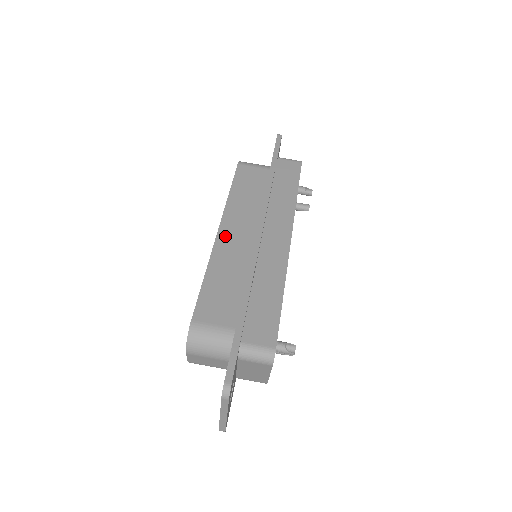
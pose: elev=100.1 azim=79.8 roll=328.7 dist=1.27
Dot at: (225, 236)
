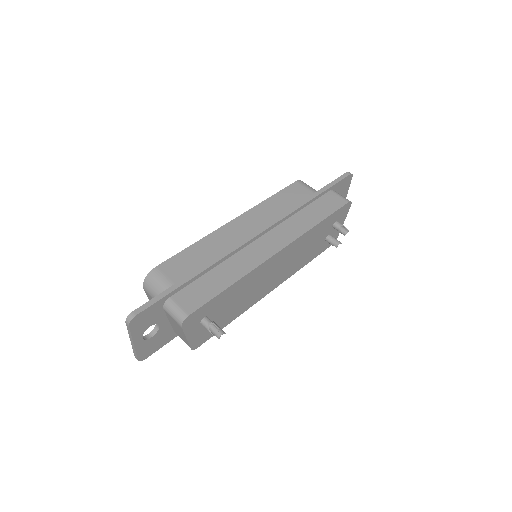
Dot at: (234, 226)
